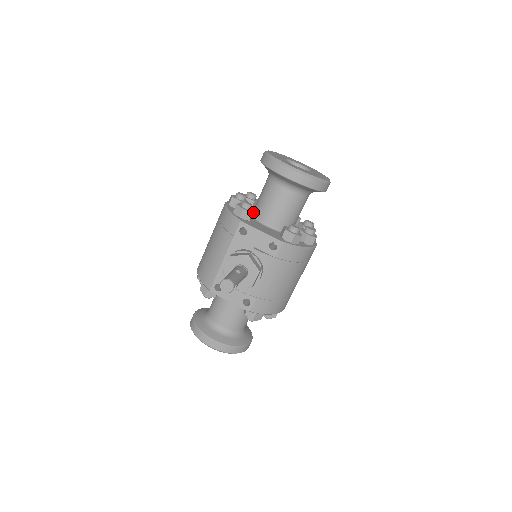
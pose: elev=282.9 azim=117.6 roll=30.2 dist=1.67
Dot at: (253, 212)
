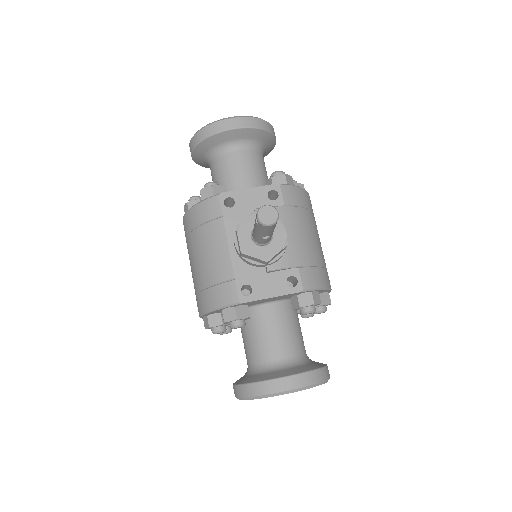
Dot at: (223, 187)
